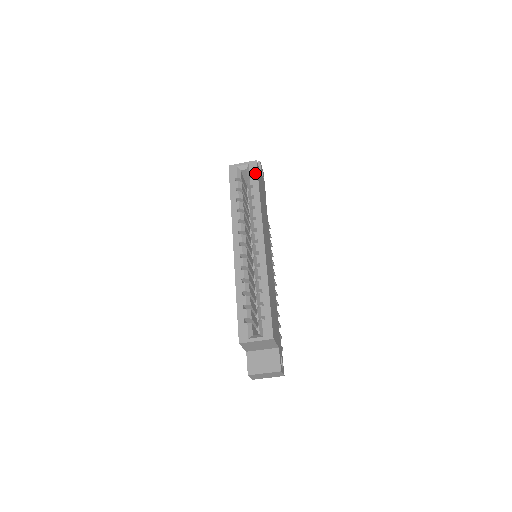
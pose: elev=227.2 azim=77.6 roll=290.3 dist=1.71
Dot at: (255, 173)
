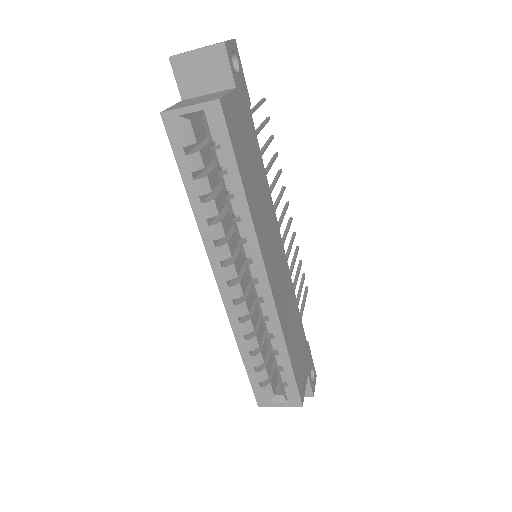
Dot at: (224, 136)
